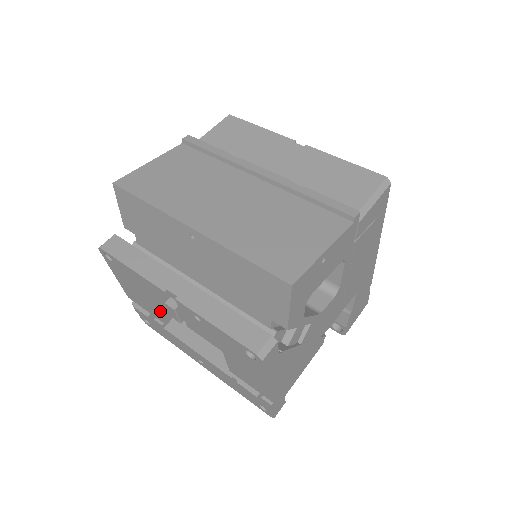
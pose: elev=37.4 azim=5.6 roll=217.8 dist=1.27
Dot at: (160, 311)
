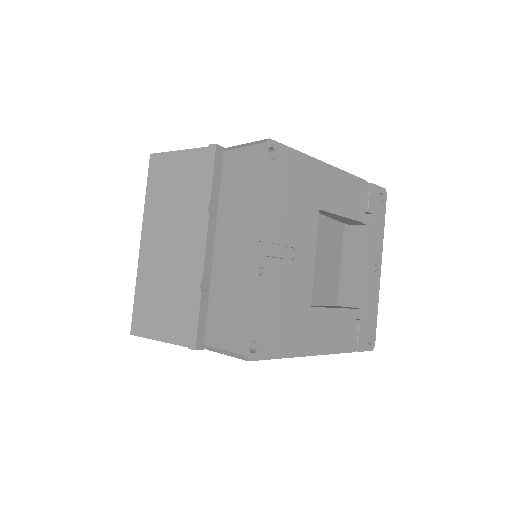
Dot at: occluded
